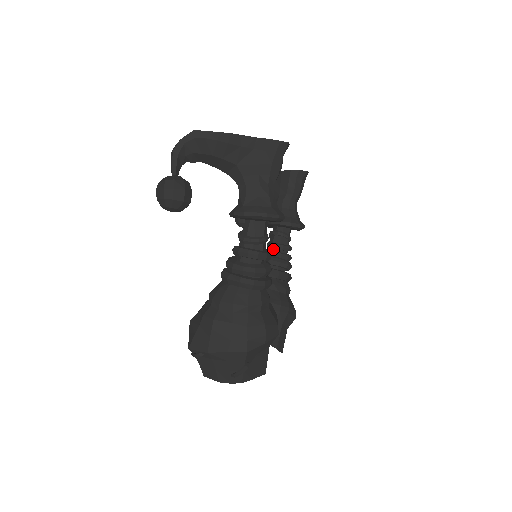
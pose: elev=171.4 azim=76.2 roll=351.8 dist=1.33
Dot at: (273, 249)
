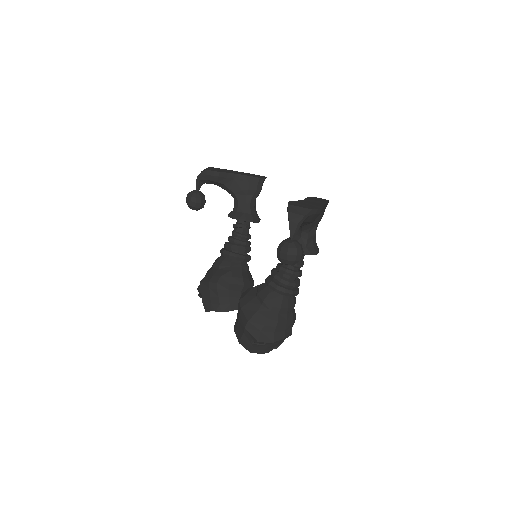
Dot at: (243, 239)
